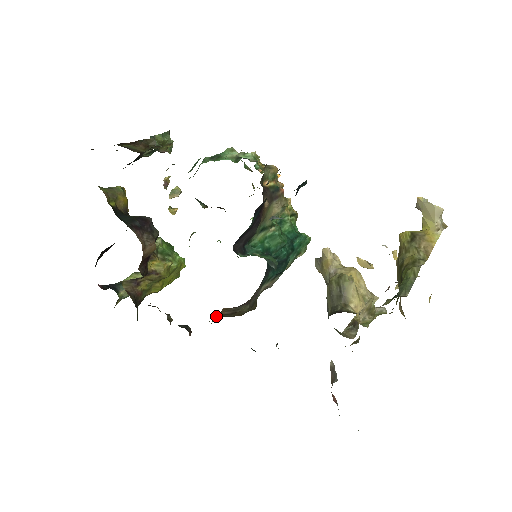
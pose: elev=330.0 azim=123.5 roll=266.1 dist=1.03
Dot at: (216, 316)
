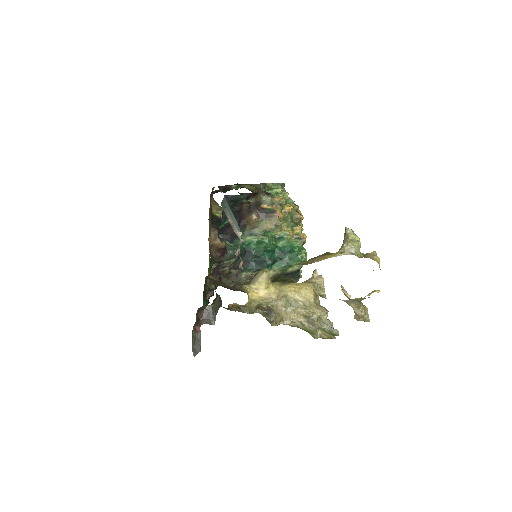
Dot at: (210, 280)
